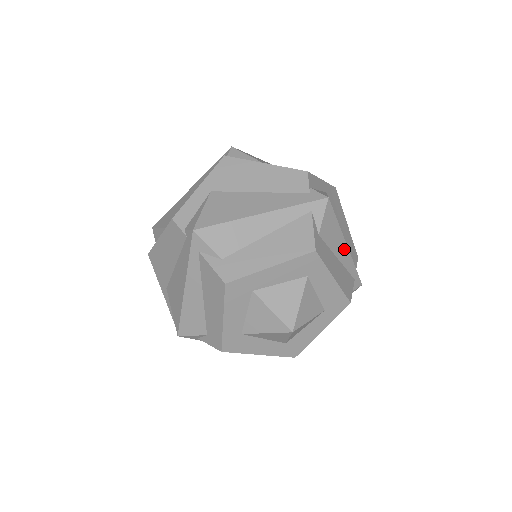
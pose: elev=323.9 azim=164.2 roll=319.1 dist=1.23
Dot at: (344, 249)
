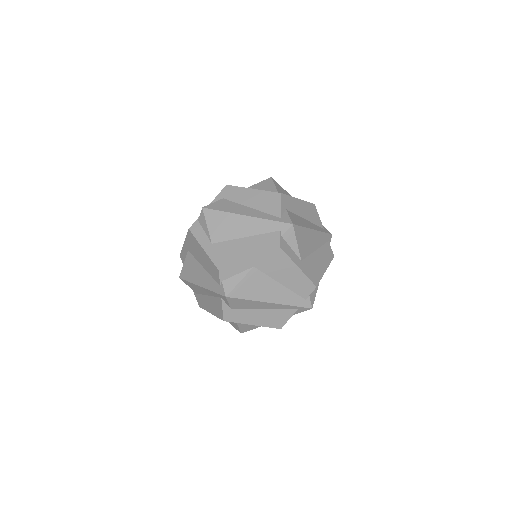
Dot at: occluded
